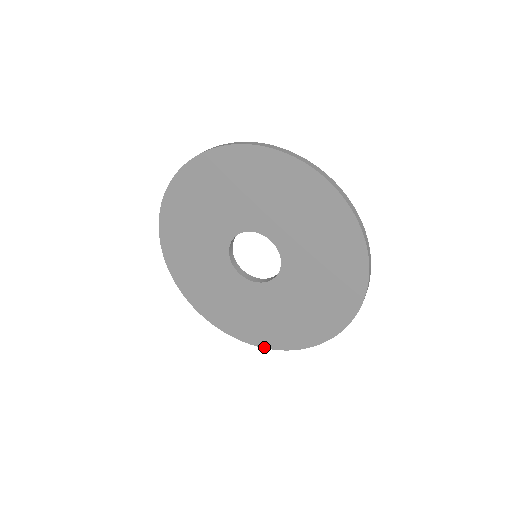
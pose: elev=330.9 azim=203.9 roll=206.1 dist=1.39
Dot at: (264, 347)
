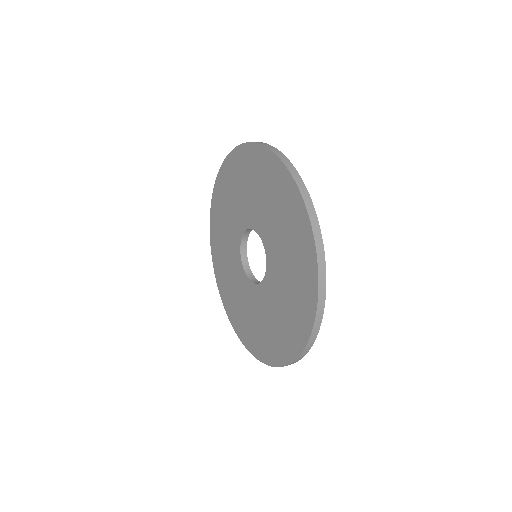
Dot at: (223, 303)
